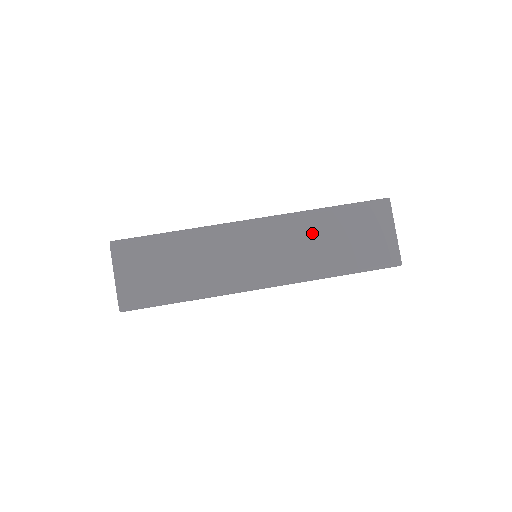
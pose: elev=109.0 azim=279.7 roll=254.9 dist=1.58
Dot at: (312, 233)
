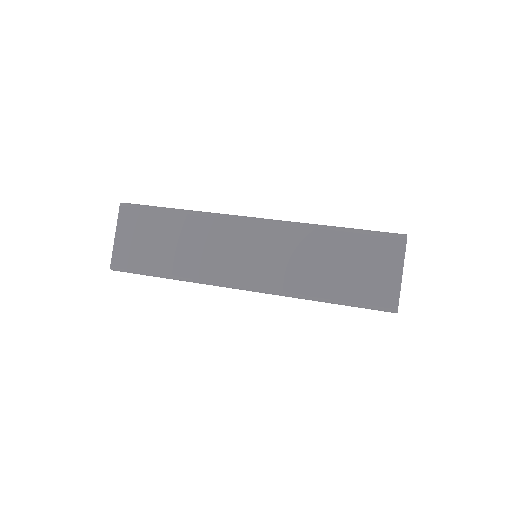
Dot at: occluded
